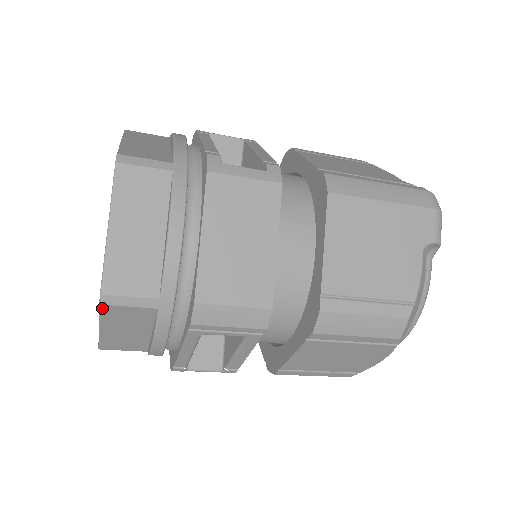
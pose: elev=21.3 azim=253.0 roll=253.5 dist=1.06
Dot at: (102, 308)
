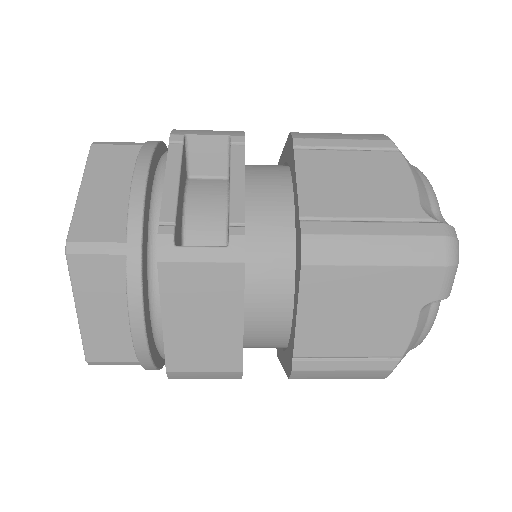
Dot at: occluded
